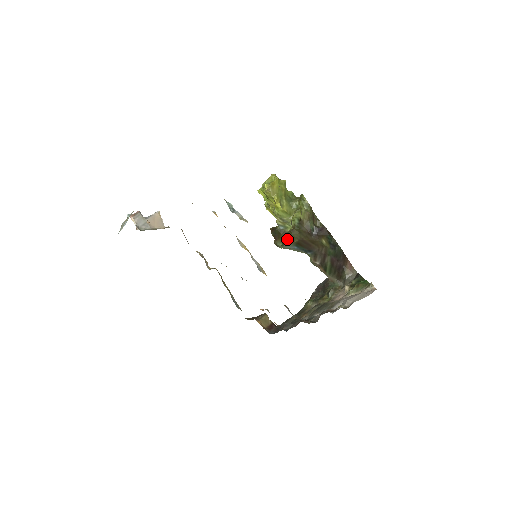
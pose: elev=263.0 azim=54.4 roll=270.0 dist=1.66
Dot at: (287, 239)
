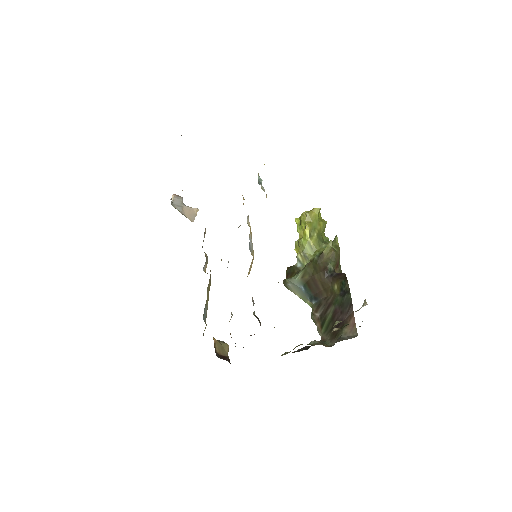
Dot at: (298, 273)
